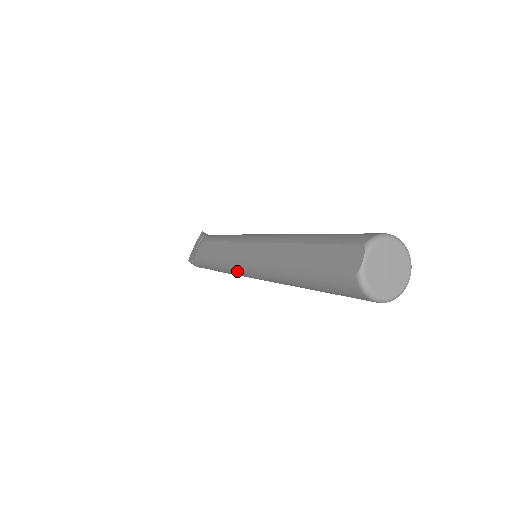
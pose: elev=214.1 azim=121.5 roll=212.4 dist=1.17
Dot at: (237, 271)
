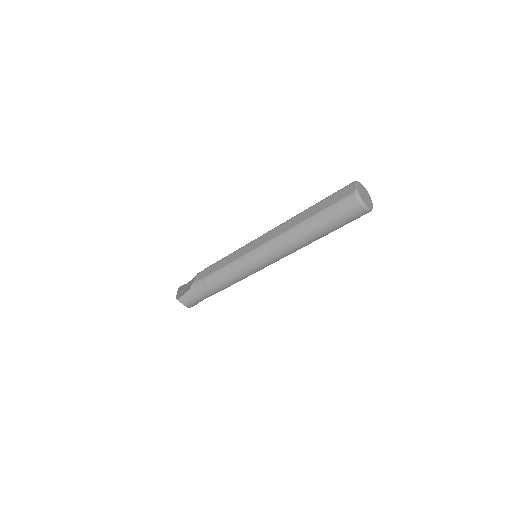
Dot at: (246, 264)
